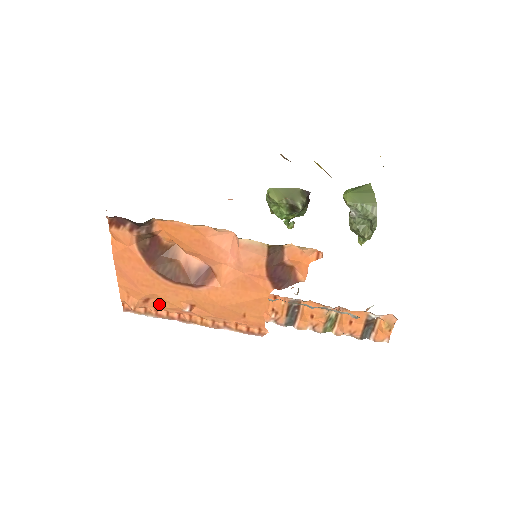
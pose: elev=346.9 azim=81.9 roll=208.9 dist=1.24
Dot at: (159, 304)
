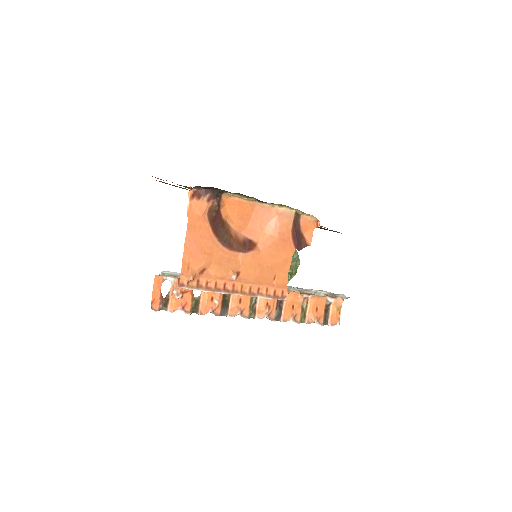
Dot at: (212, 274)
